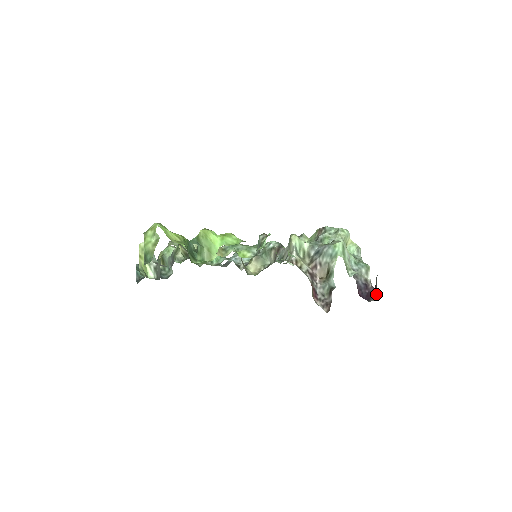
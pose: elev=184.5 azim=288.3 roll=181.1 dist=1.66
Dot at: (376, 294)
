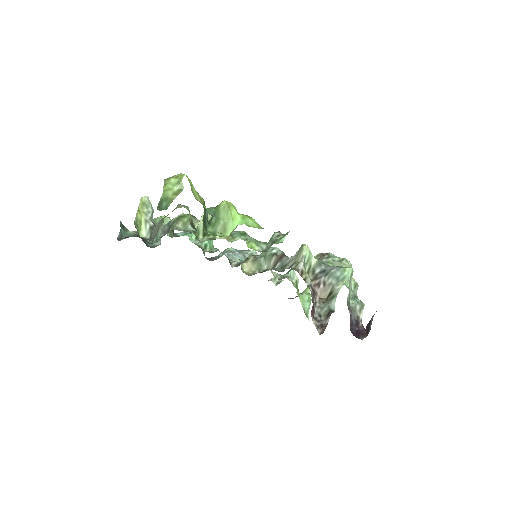
Dot at: (366, 334)
